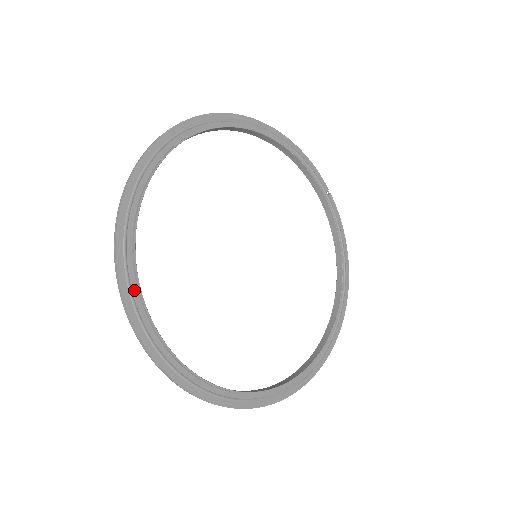
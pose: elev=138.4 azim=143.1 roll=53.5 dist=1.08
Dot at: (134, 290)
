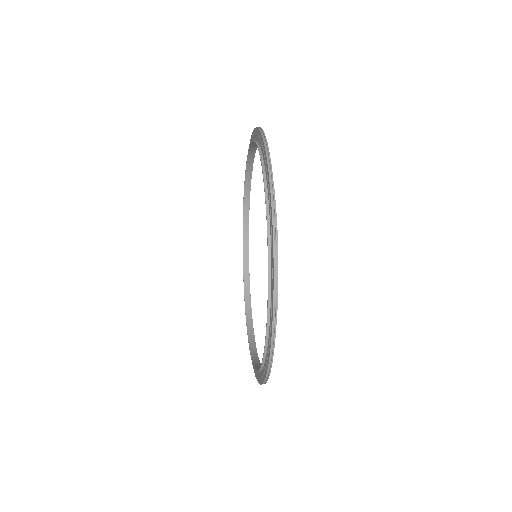
Dot at: occluded
